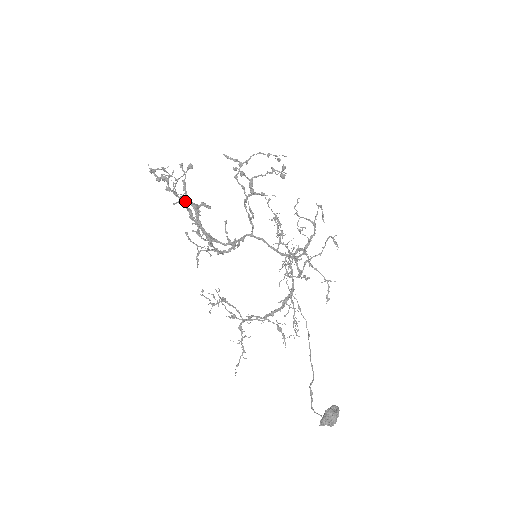
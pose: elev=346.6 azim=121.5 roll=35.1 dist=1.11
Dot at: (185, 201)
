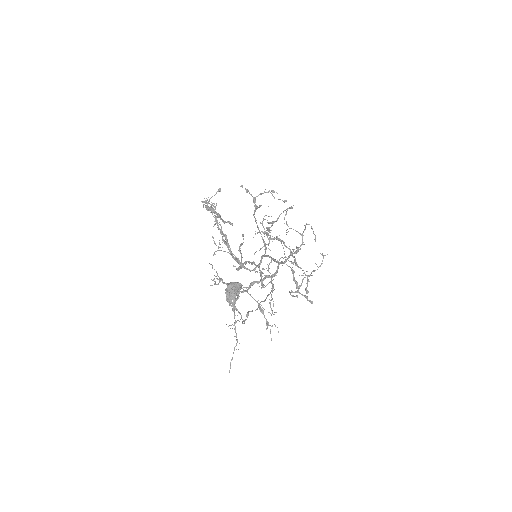
Dot at: (213, 211)
